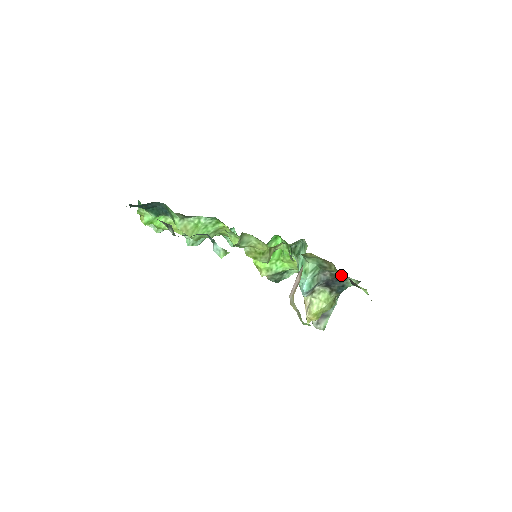
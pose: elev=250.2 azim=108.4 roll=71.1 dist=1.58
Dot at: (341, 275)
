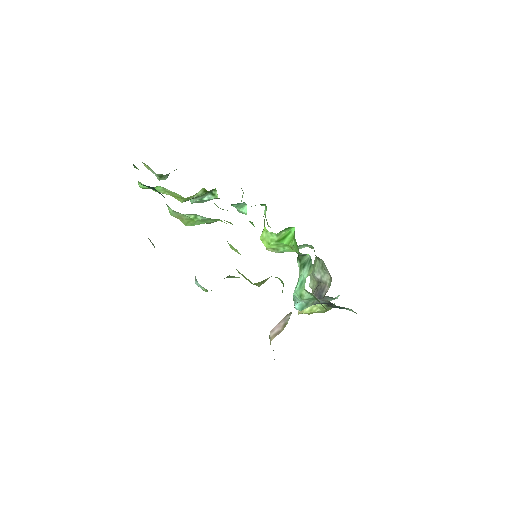
Dot at: occluded
